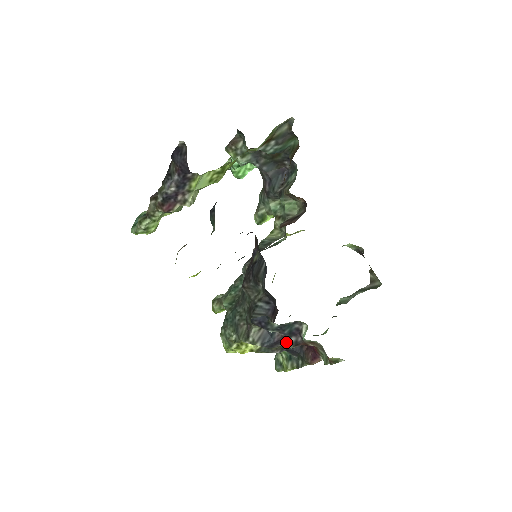
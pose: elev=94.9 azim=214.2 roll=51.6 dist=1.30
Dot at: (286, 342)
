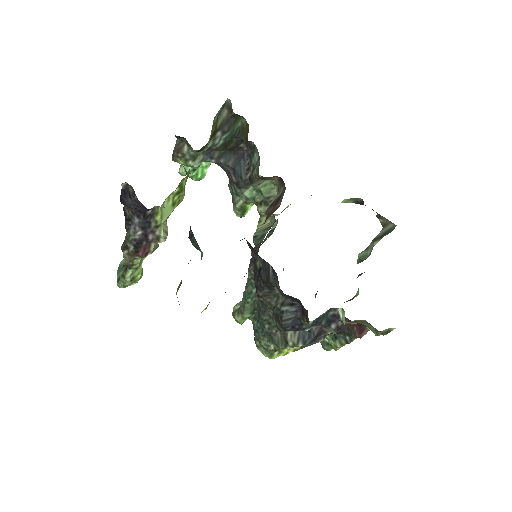
Dot at: (327, 330)
